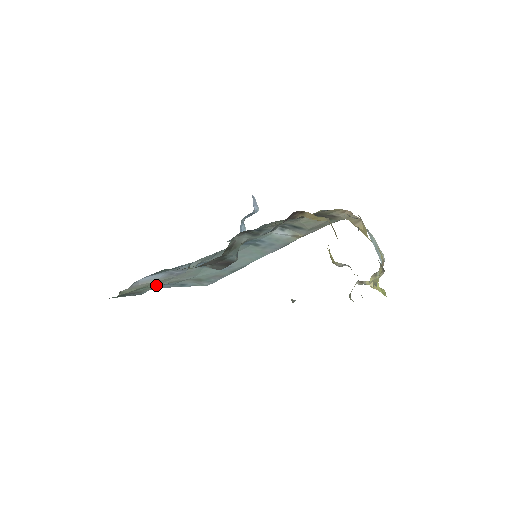
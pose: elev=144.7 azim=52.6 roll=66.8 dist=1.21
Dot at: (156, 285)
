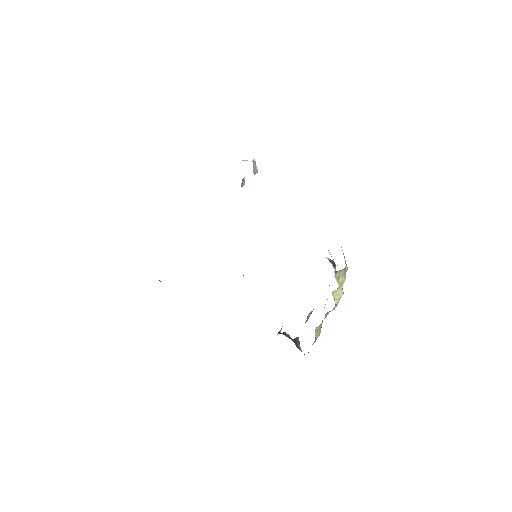
Dot at: occluded
